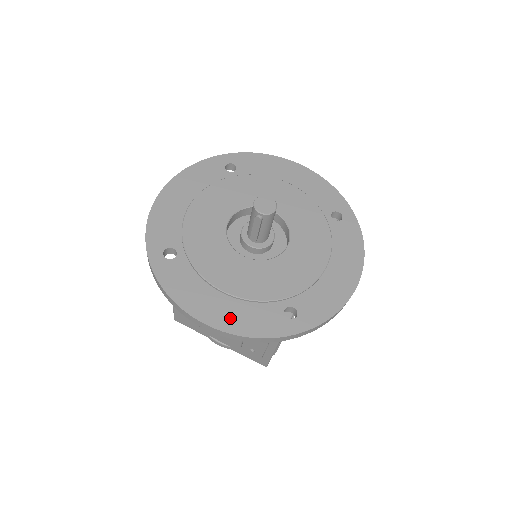
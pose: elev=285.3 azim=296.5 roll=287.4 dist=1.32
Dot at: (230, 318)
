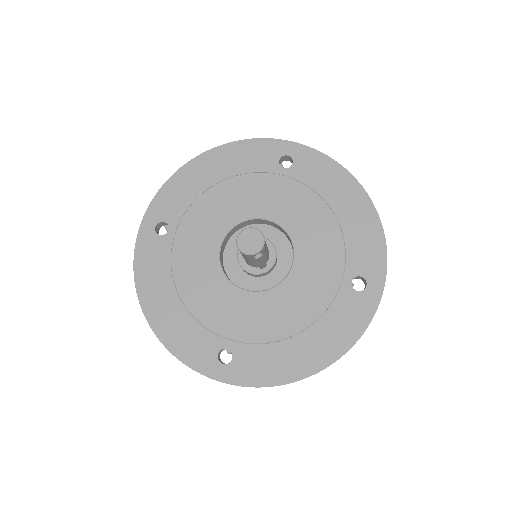
Dot at: (329, 344)
